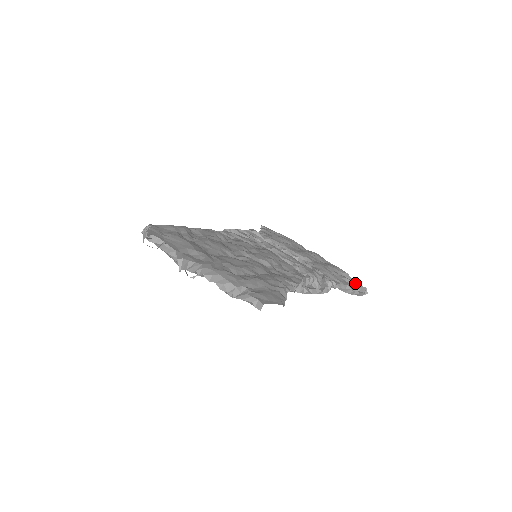
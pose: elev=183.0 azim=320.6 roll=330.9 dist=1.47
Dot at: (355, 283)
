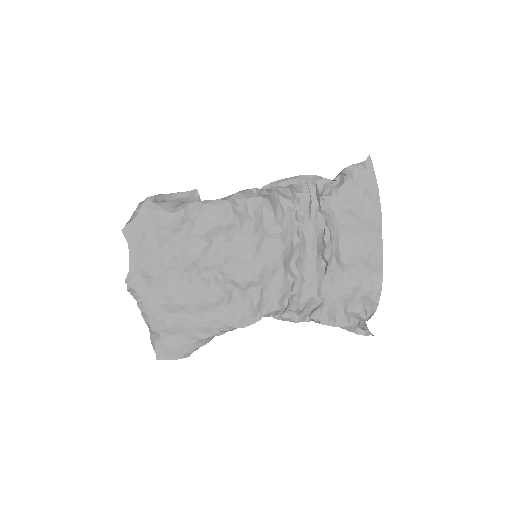
Dot at: (364, 324)
